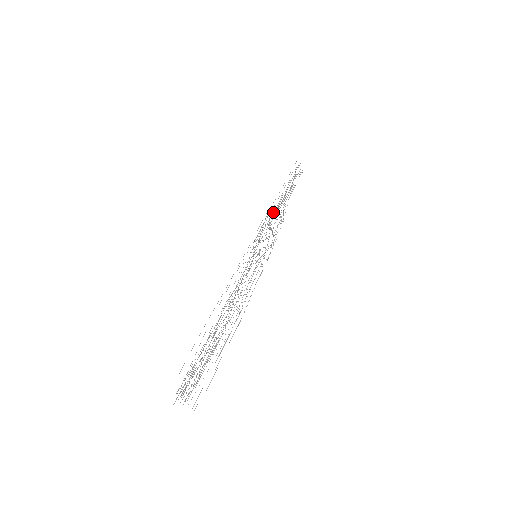
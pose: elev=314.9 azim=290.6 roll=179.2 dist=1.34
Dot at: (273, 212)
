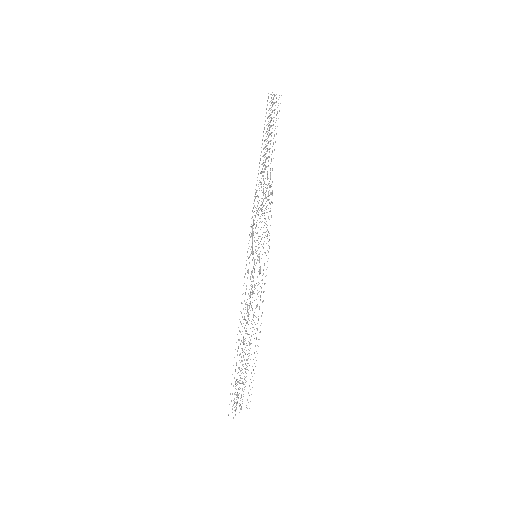
Dot at: (259, 182)
